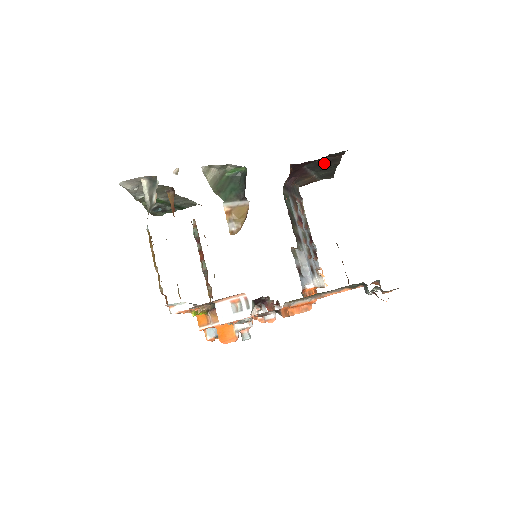
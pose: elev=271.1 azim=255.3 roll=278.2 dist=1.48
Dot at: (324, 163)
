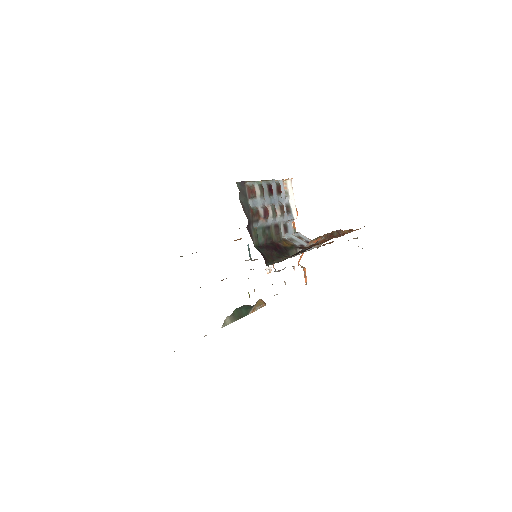
Dot at: occluded
